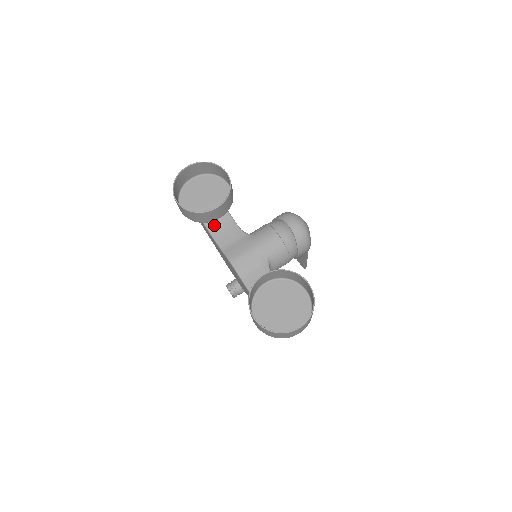
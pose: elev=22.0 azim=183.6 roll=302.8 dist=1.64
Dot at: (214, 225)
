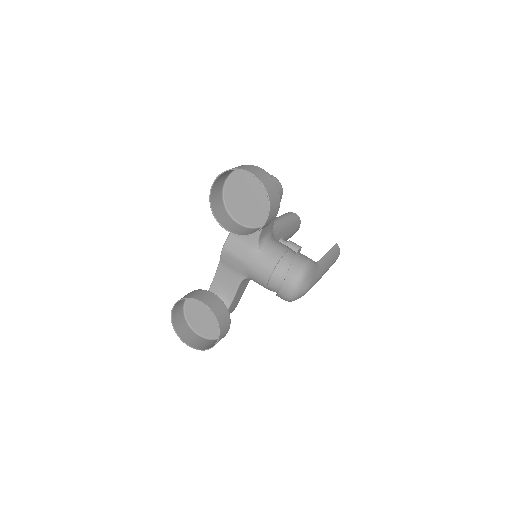
Dot at: occluded
